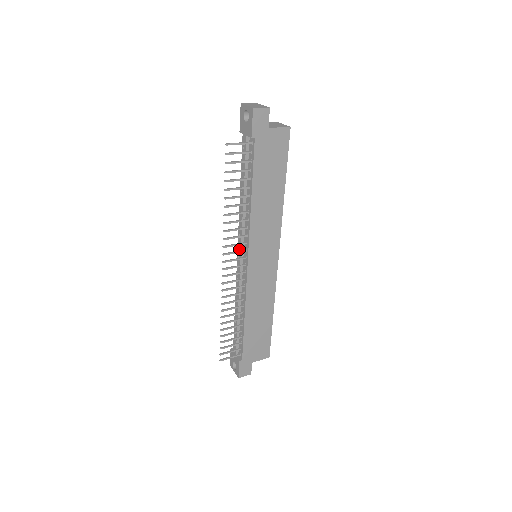
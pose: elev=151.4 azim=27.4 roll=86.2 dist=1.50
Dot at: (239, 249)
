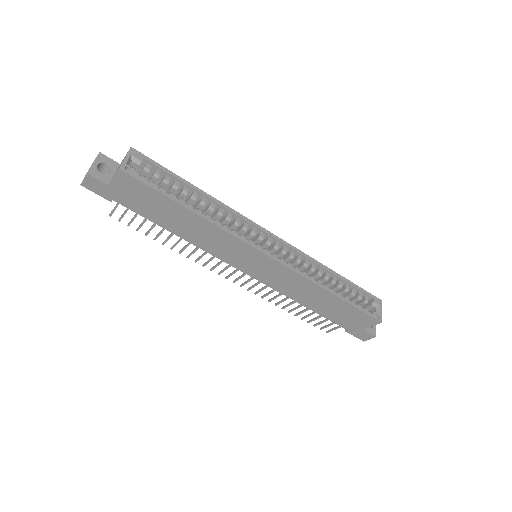
Dot at: occluded
